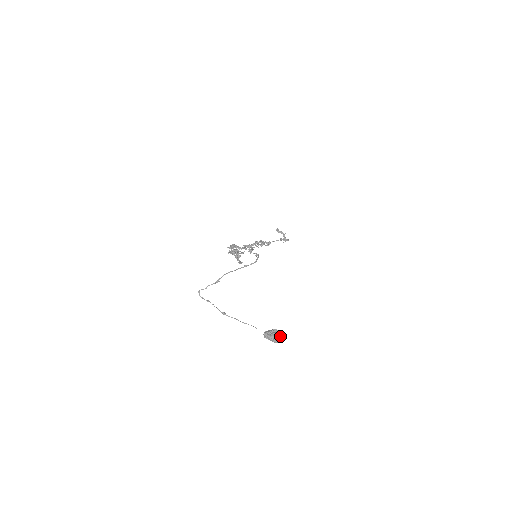
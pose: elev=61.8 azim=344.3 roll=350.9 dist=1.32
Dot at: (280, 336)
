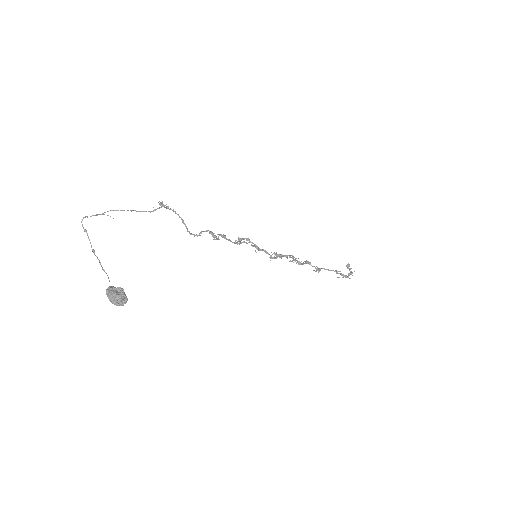
Dot at: (118, 297)
